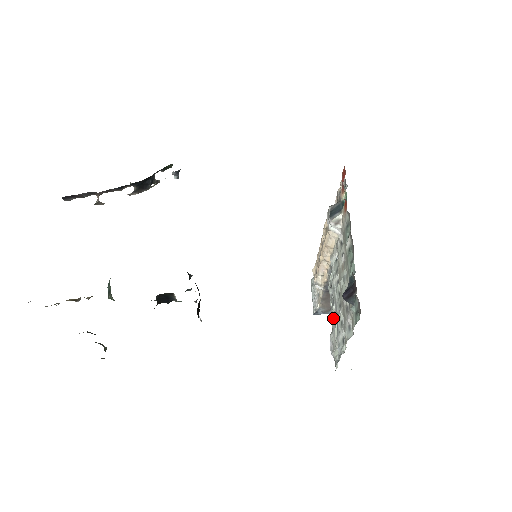
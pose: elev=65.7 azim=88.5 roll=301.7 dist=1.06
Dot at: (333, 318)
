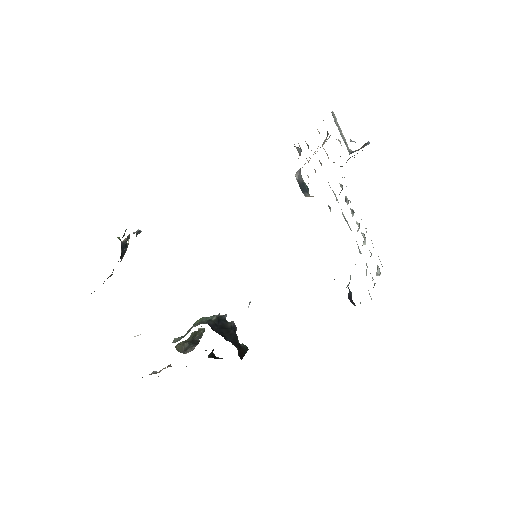
Dot at: occluded
